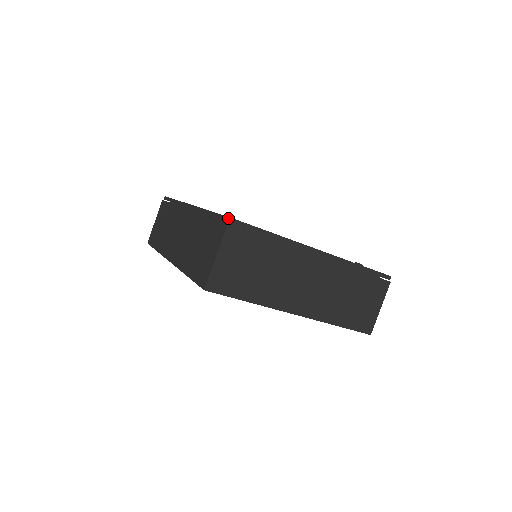
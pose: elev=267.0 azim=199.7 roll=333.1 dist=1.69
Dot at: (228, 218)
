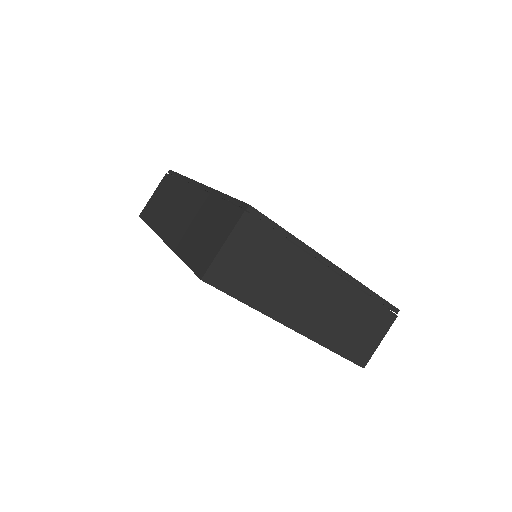
Dot at: (246, 205)
